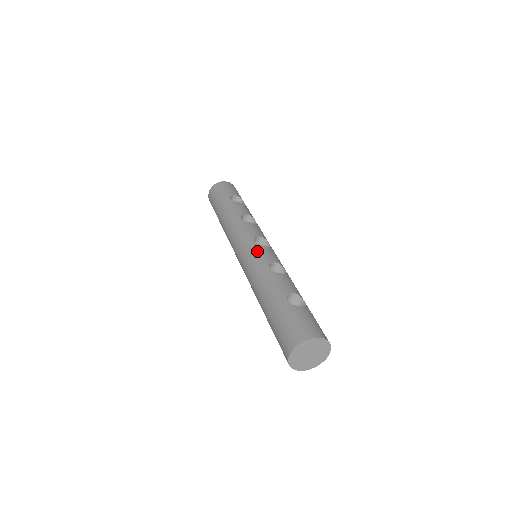
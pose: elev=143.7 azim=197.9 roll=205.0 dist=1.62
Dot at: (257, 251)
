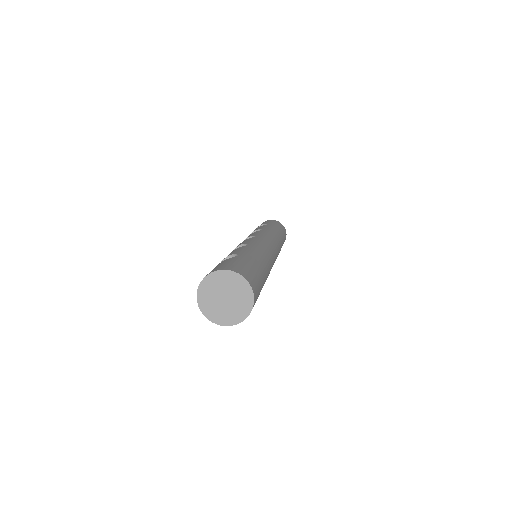
Dot at: occluded
